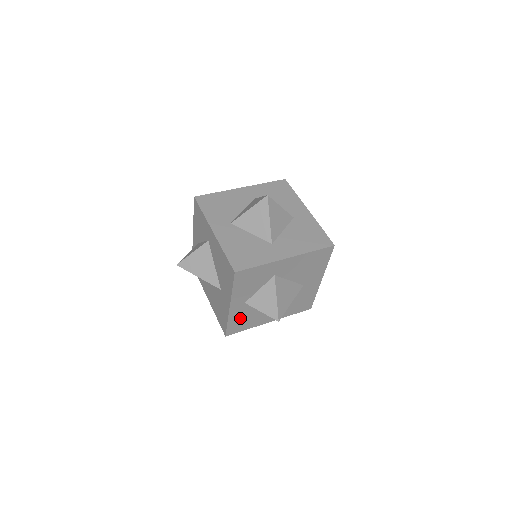
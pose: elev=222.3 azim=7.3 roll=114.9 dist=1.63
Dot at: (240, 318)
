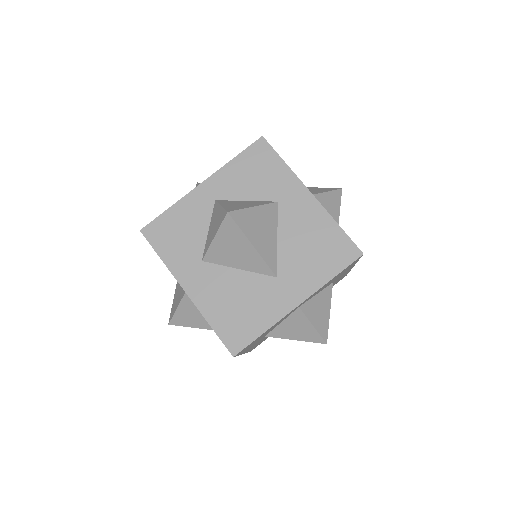
Dot at: (268, 330)
